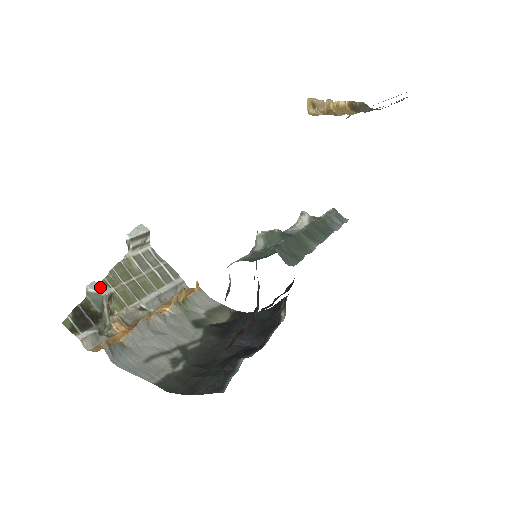
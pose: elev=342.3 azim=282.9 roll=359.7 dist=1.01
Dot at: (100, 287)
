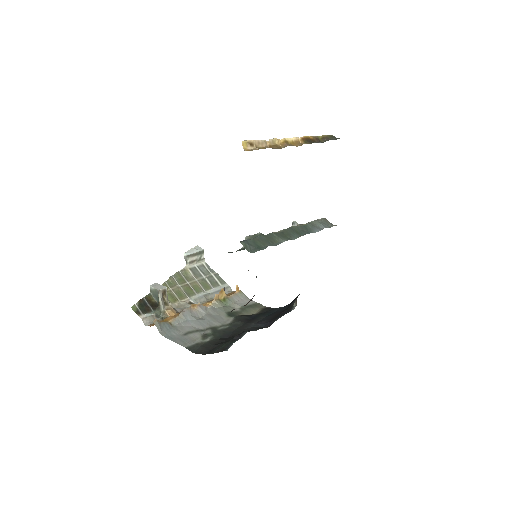
Dot at: (158, 286)
